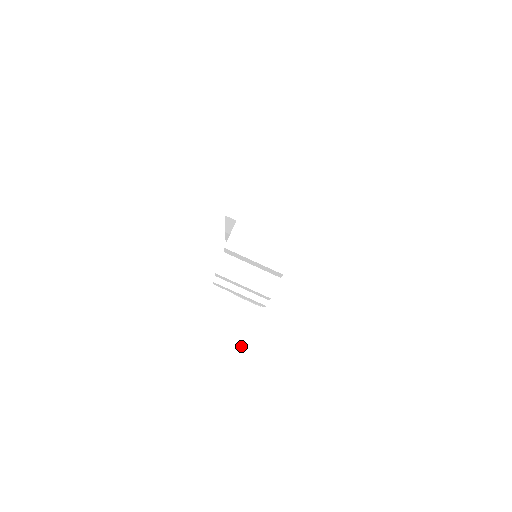
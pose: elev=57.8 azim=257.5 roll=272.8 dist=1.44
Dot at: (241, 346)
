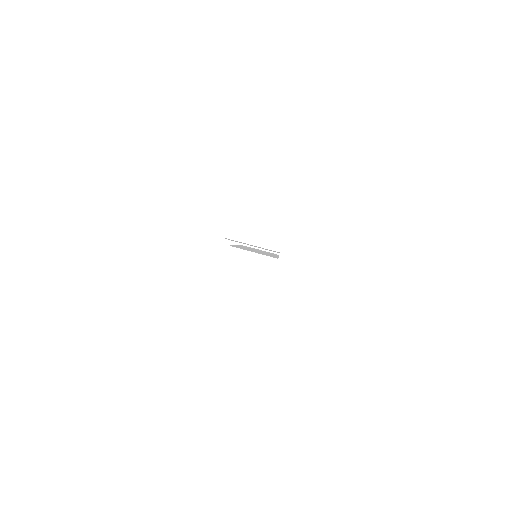
Dot at: (259, 323)
